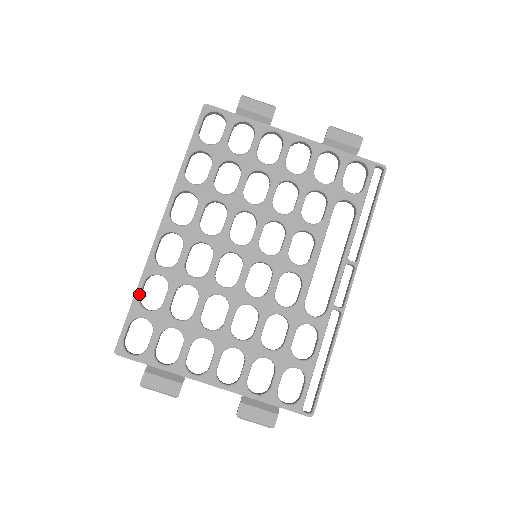
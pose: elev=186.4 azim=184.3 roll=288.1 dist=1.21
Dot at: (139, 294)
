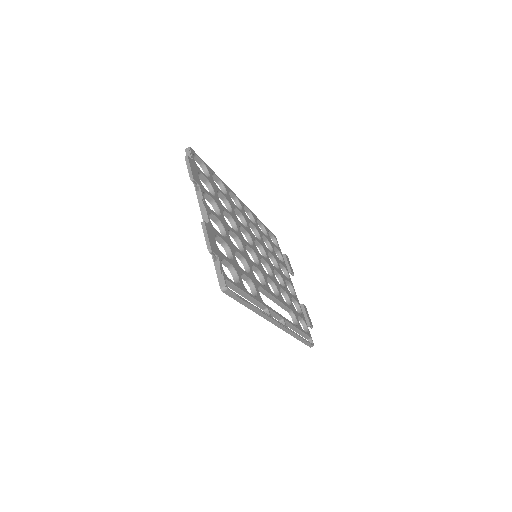
Dot at: (215, 174)
